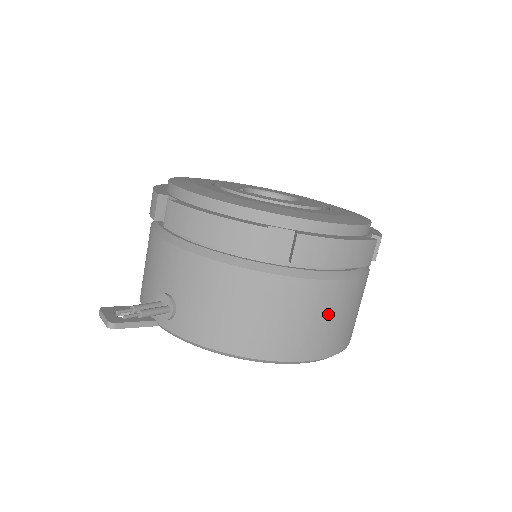
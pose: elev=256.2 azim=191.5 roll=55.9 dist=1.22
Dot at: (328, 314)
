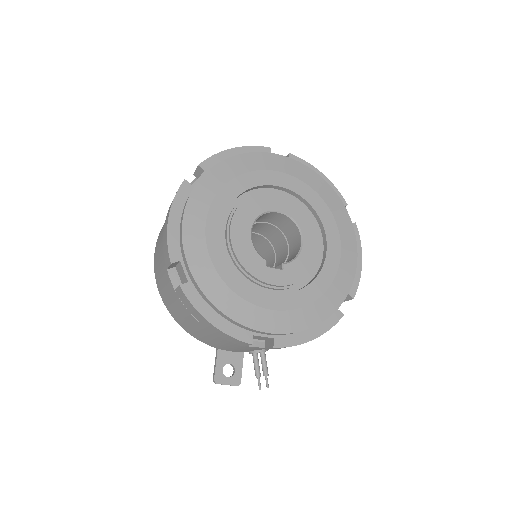
Dot at: occluded
